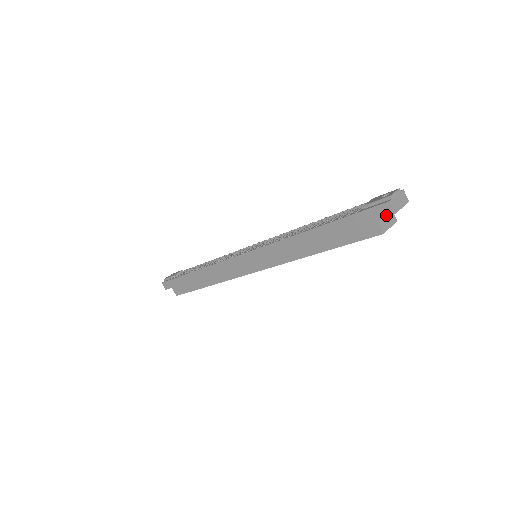
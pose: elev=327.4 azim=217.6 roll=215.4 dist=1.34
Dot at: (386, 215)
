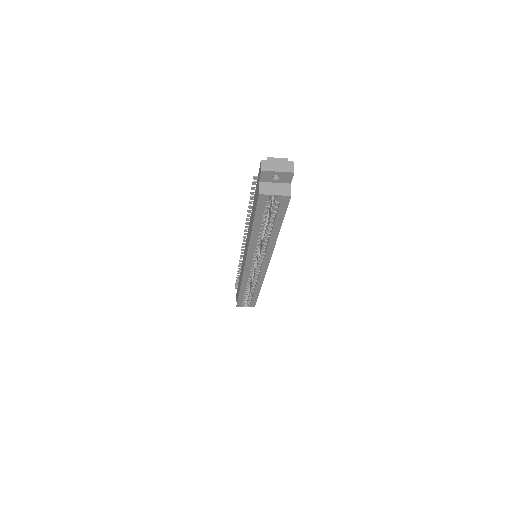
Dot at: (260, 174)
